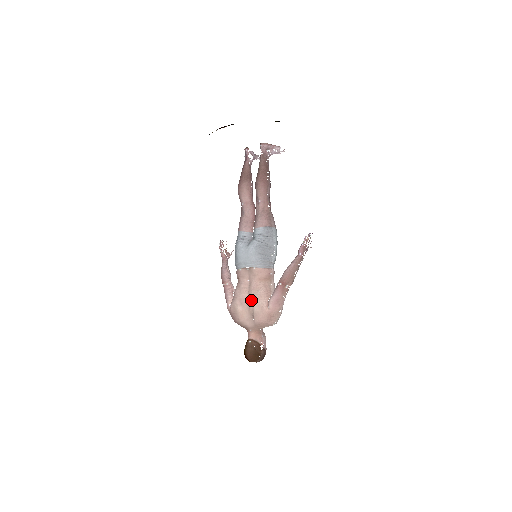
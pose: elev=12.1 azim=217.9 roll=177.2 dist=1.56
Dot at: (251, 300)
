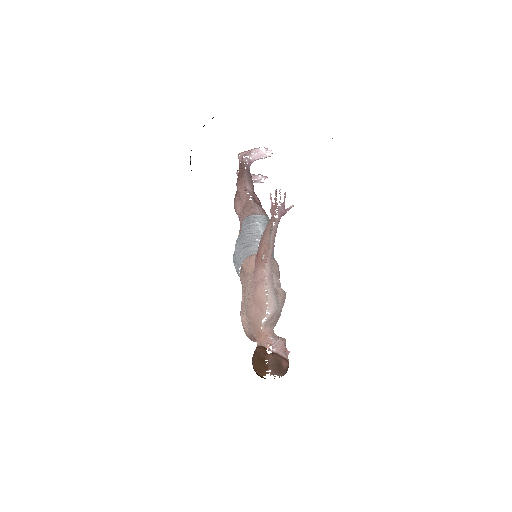
Dot at: occluded
